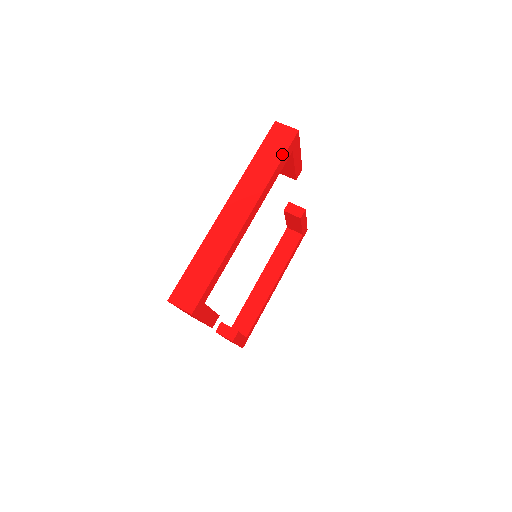
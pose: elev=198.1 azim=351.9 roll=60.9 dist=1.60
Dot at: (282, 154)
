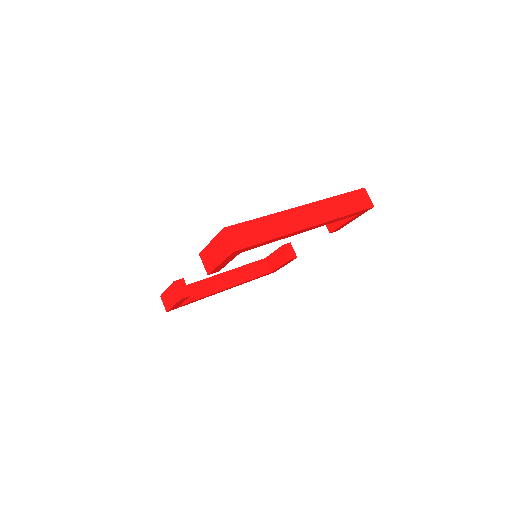
Dot at: (356, 210)
